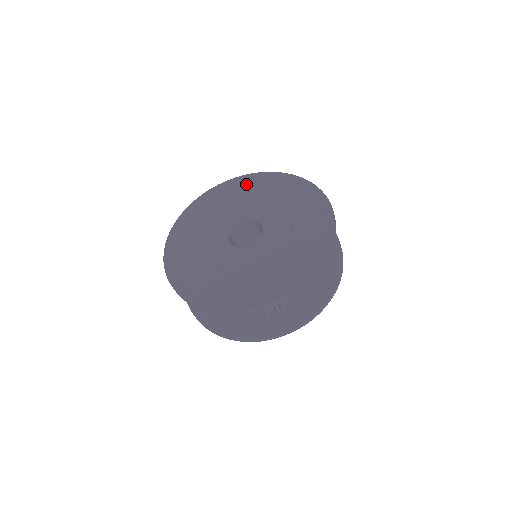
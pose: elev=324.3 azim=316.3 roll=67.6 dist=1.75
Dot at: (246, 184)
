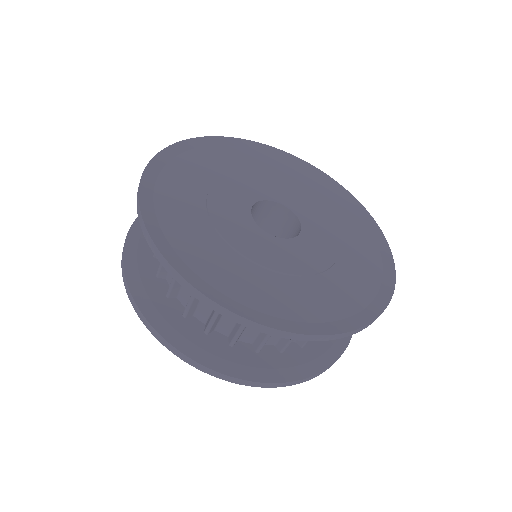
Dot at: (289, 164)
